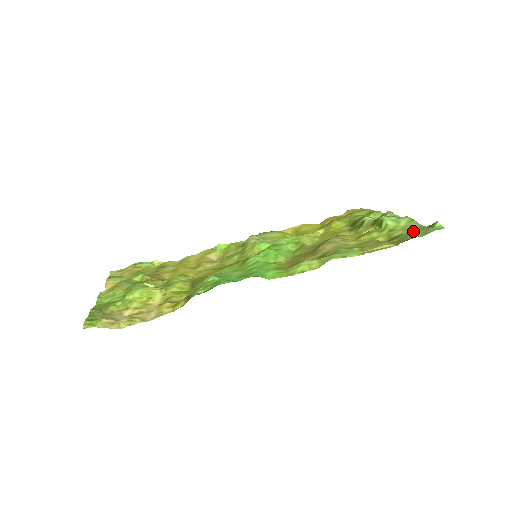
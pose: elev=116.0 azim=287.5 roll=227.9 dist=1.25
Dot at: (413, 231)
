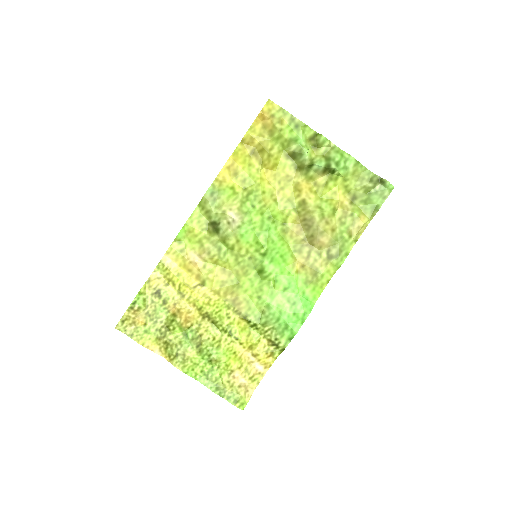
Dot at: (371, 193)
